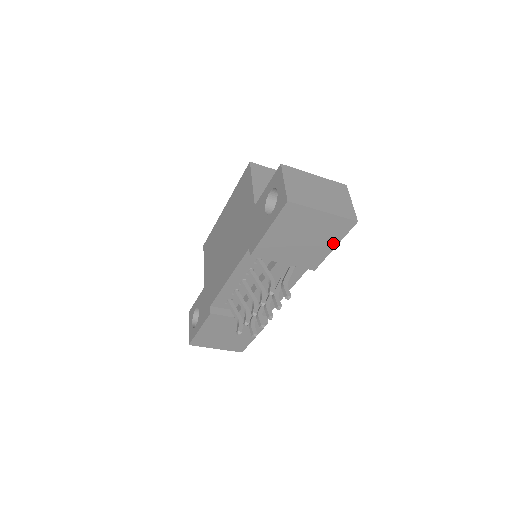
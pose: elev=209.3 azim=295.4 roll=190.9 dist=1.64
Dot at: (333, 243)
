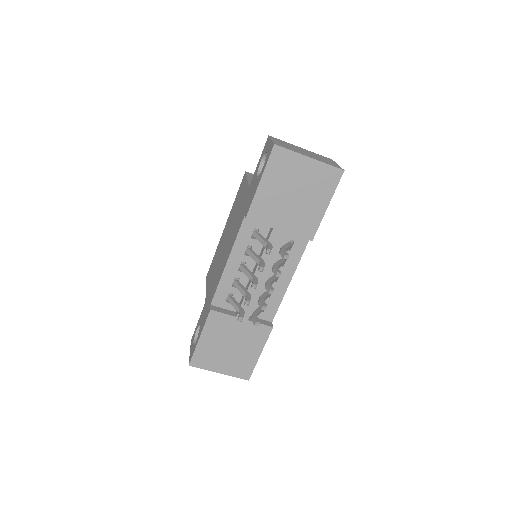
Dot at: (325, 200)
